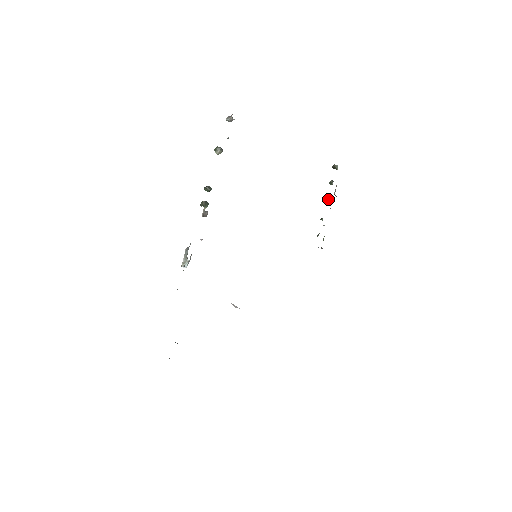
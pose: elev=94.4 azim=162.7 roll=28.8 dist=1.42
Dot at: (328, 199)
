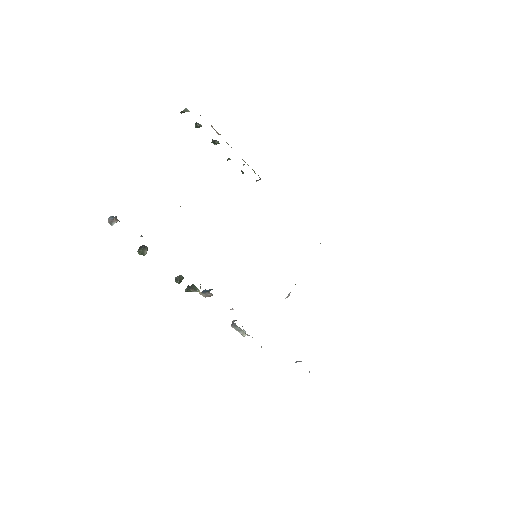
Dot at: (215, 141)
